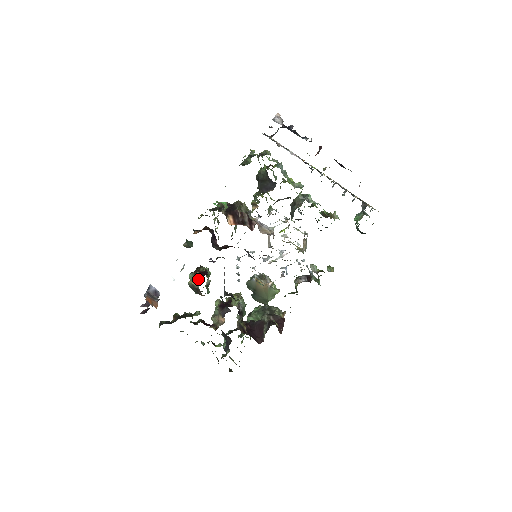
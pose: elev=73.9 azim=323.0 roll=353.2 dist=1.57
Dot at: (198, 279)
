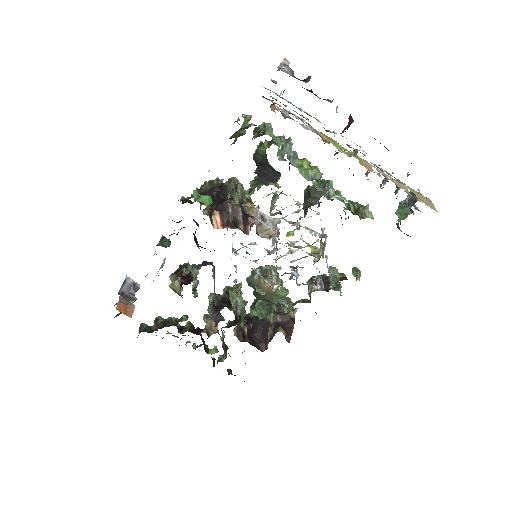
Dot at: (179, 287)
